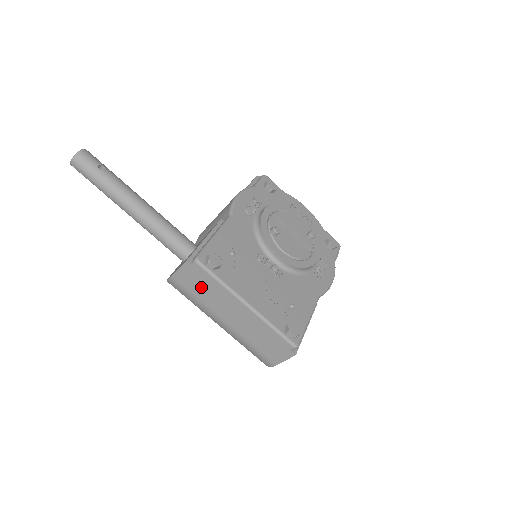
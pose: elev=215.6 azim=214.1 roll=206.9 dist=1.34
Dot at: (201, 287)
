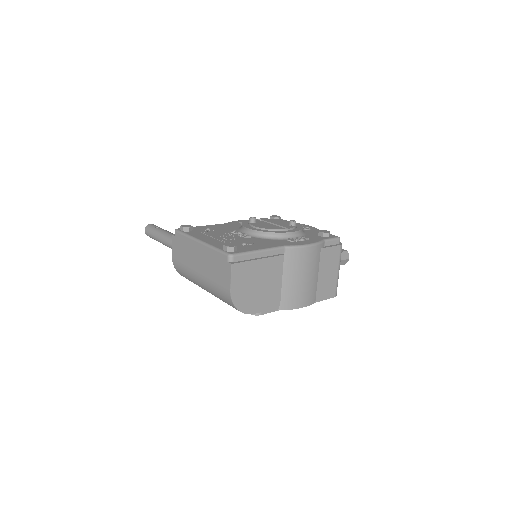
Dot at: (182, 251)
